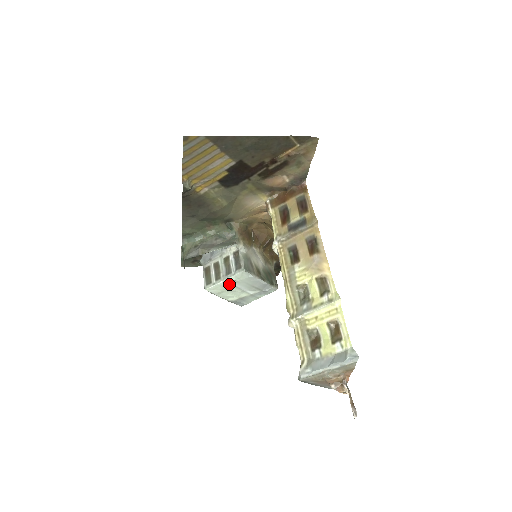
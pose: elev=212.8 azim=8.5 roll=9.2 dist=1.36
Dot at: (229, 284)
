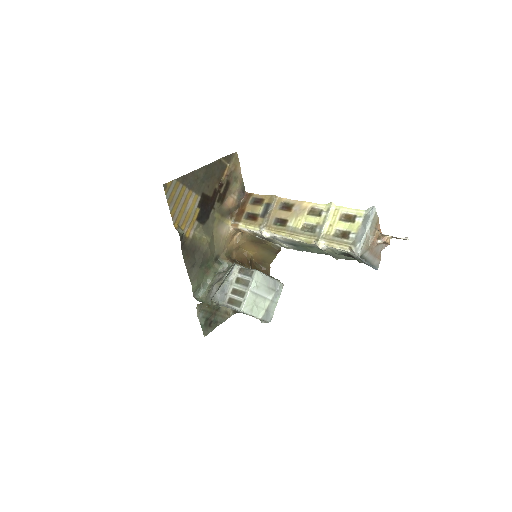
Dot at: (254, 293)
